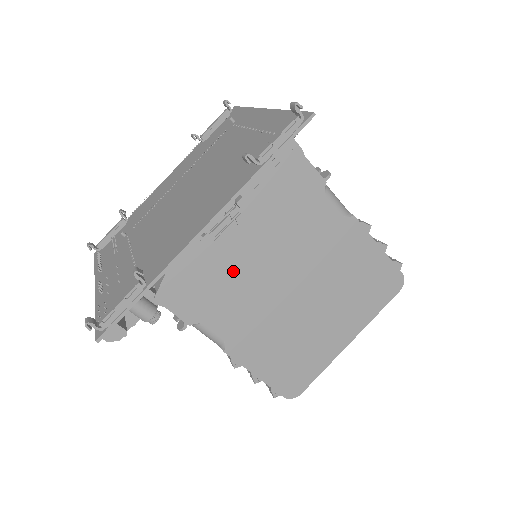
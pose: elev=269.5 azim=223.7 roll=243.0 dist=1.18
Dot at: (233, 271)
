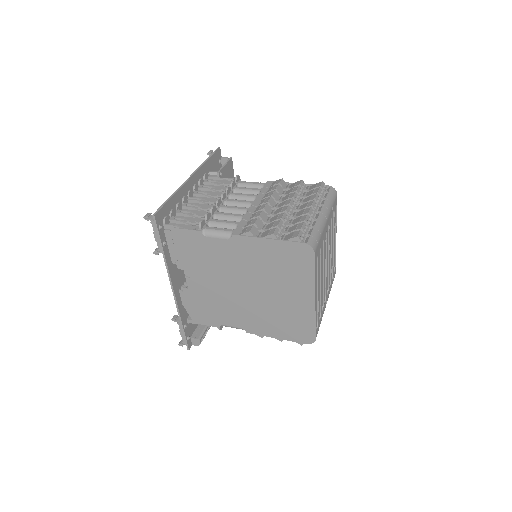
Dot at: (209, 296)
